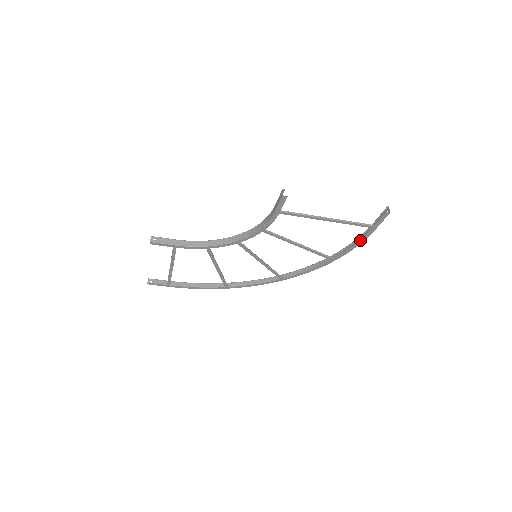
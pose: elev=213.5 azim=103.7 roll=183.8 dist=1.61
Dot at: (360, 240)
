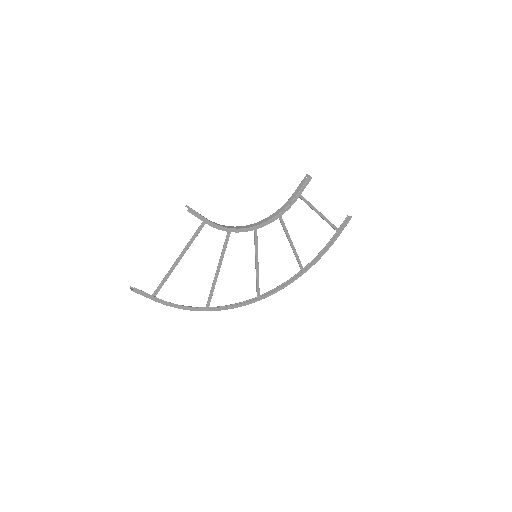
Dot at: (328, 247)
